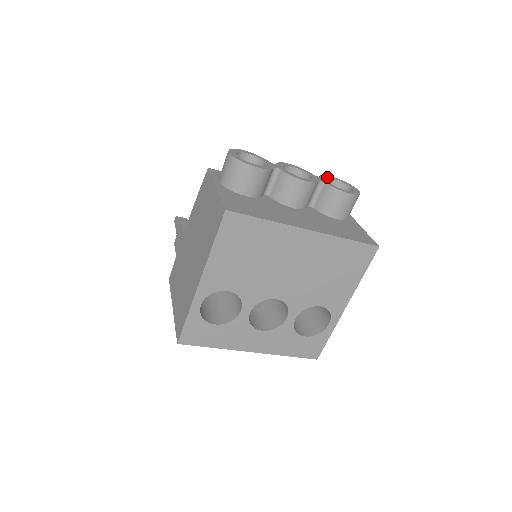
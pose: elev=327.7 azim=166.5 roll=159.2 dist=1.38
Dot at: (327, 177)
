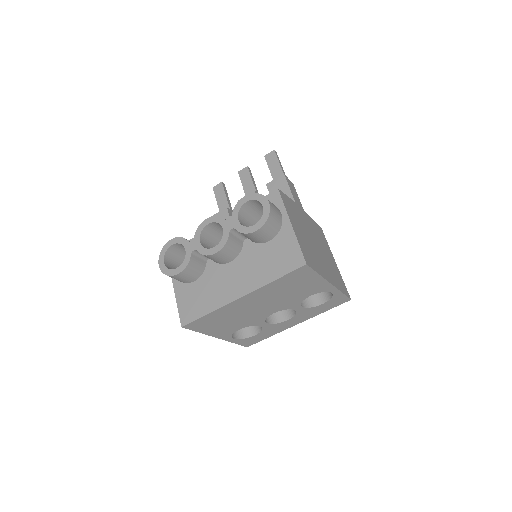
Dot at: (239, 208)
